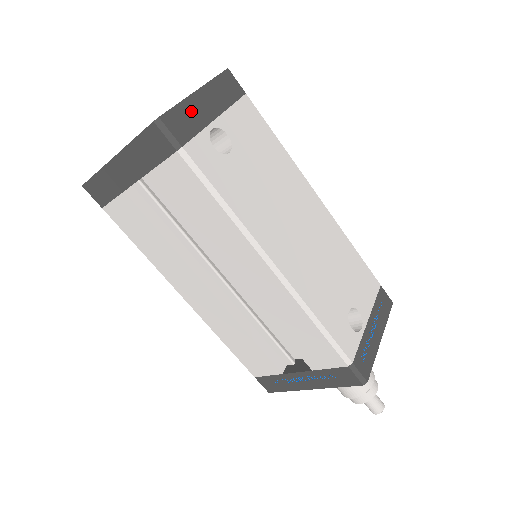
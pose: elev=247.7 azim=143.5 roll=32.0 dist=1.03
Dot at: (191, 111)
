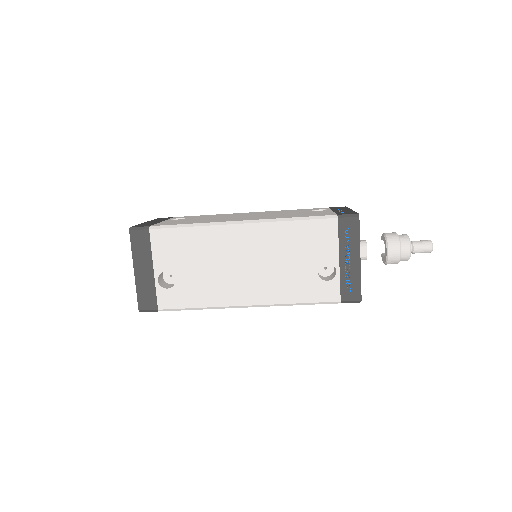
Dot at: (143, 286)
